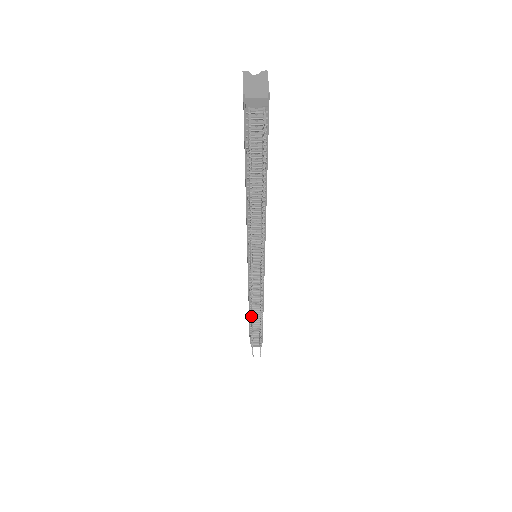
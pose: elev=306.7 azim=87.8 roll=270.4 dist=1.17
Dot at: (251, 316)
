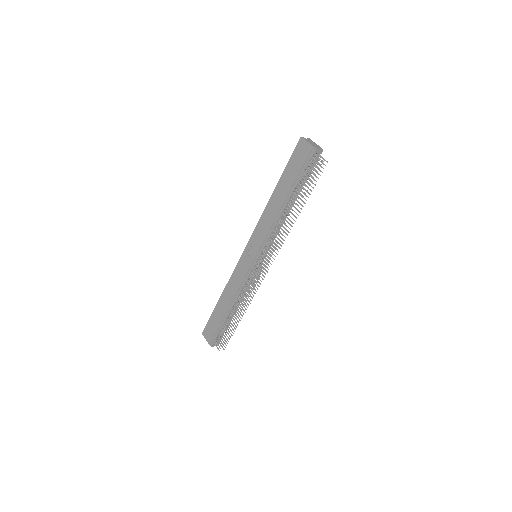
Dot at: (234, 309)
